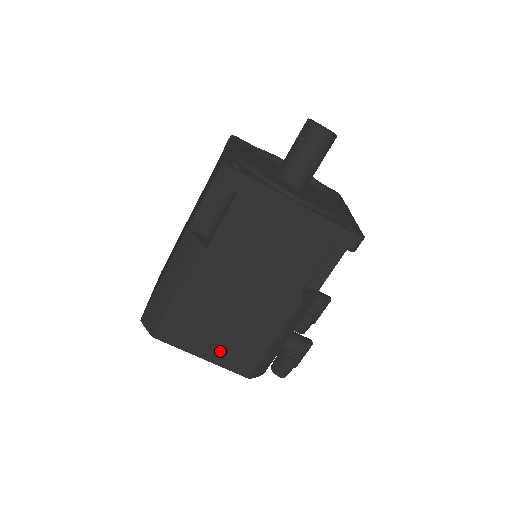
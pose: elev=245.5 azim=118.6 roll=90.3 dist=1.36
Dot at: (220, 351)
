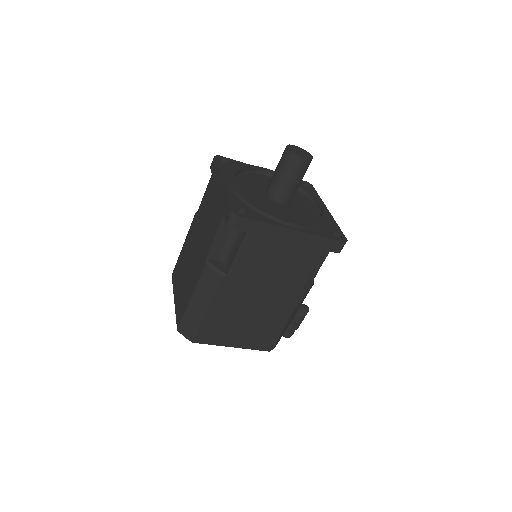
Dot at: (246, 339)
